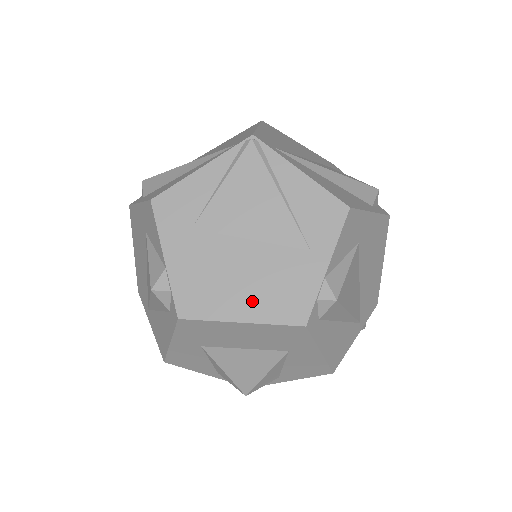
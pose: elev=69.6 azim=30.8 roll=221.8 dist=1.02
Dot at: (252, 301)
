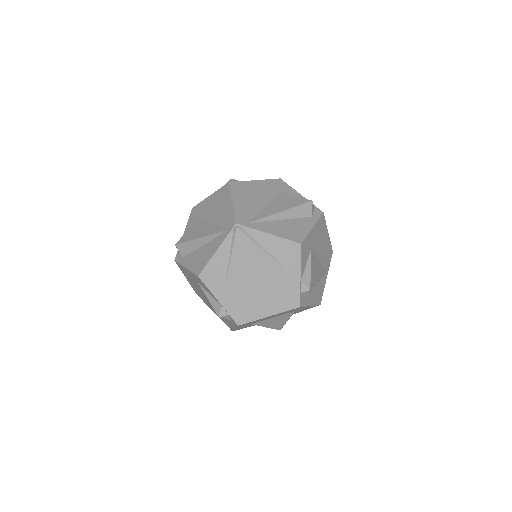
Dot at: (270, 305)
